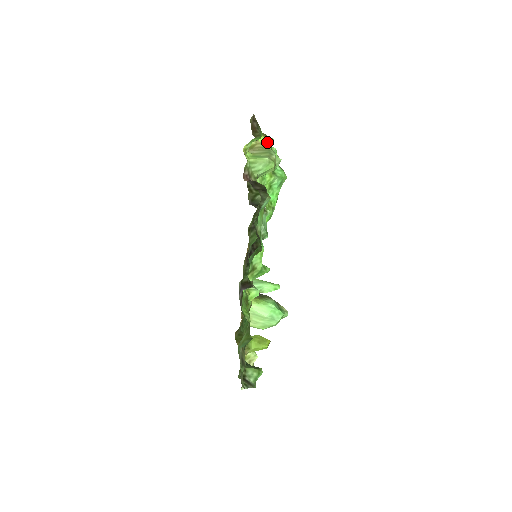
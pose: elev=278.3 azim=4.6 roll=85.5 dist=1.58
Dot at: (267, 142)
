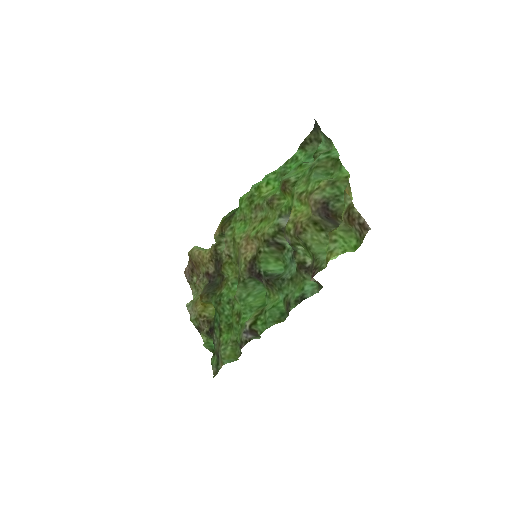
Dot at: occluded
